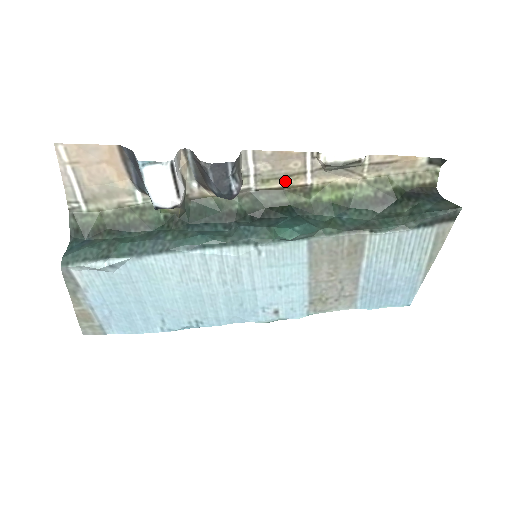
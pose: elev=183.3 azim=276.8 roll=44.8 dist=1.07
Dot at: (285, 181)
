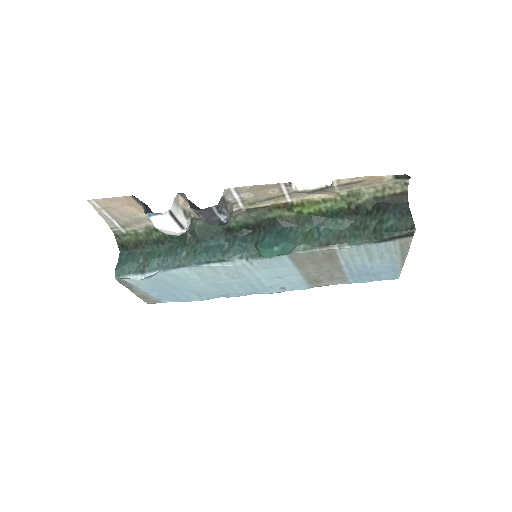
Dot at: (268, 202)
